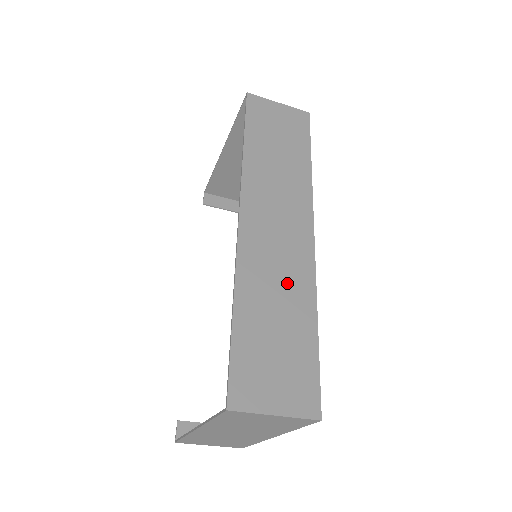
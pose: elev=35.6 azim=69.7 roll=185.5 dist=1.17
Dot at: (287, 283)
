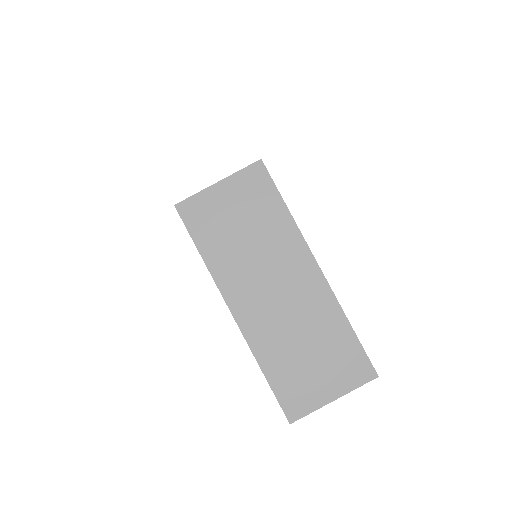
Dot at: occluded
